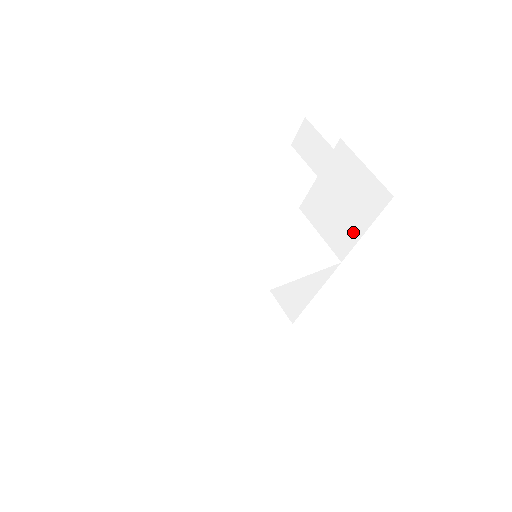
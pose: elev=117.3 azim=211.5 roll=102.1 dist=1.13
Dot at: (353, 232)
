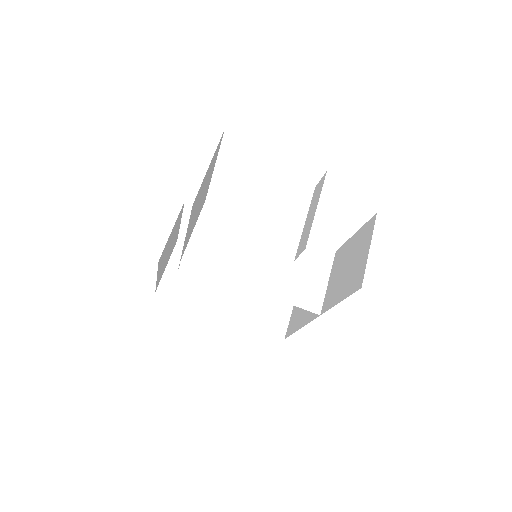
Dot at: (336, 297)
